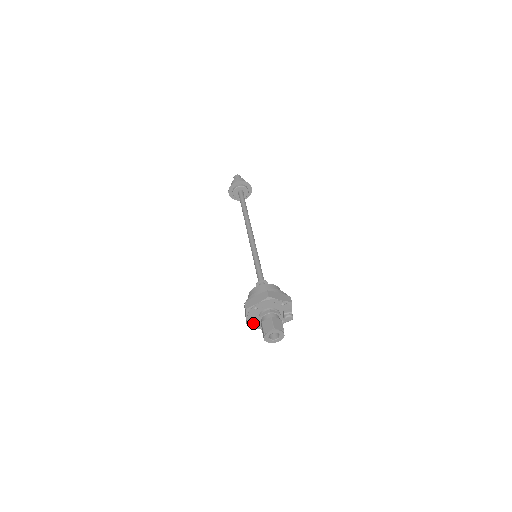
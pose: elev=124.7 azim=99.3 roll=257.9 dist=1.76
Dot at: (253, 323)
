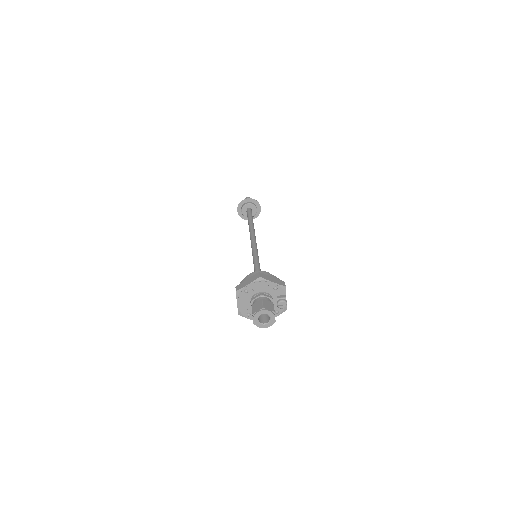
Dot at: (245, 311)
